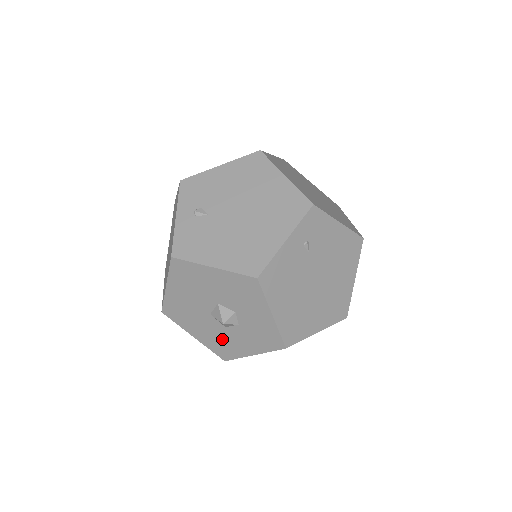
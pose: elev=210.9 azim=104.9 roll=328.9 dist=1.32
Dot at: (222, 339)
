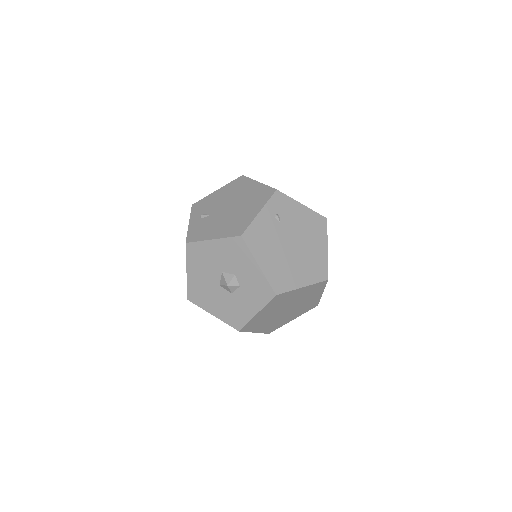
Dot at: (232, 307)
